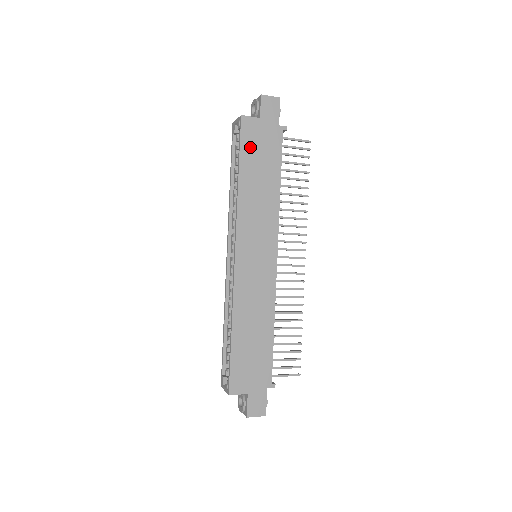
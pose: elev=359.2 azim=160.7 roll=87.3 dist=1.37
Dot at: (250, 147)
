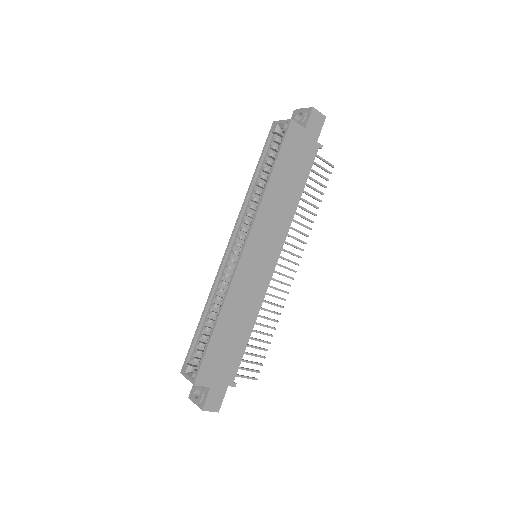
Dot at: (289, 152)
